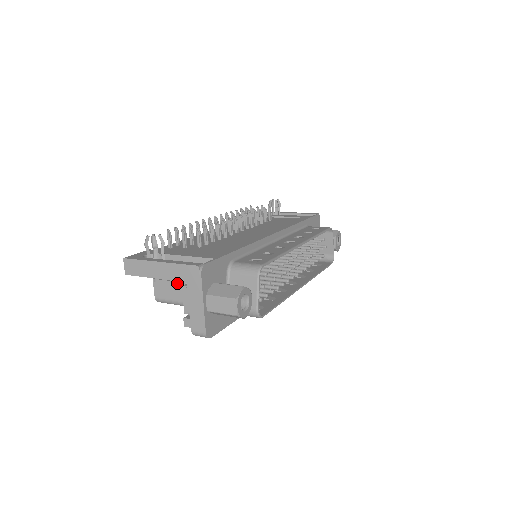
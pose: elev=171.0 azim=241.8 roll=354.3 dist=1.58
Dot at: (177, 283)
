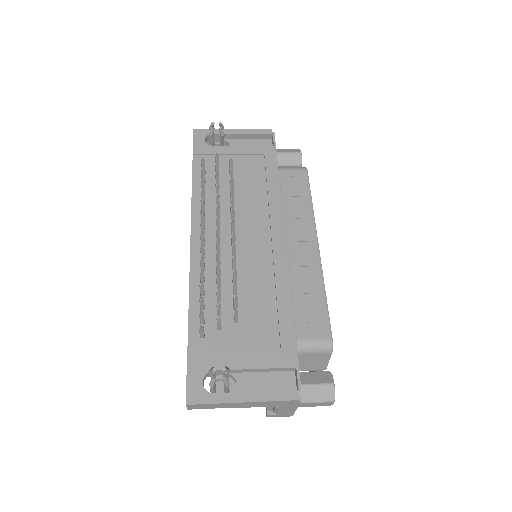
Dot at: occluded
